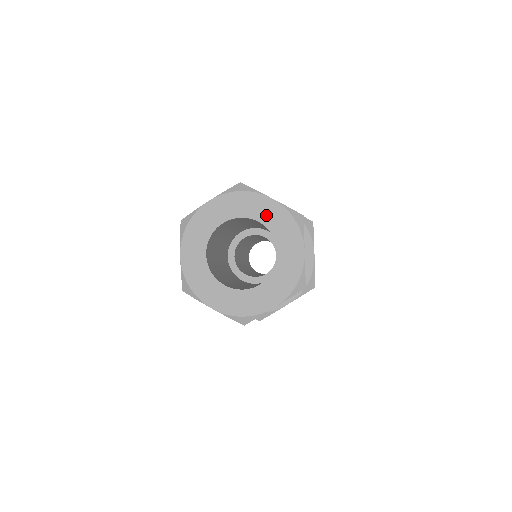
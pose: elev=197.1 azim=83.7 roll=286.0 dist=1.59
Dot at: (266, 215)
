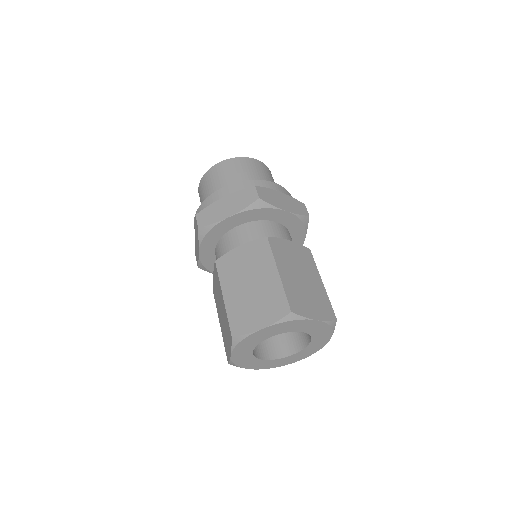
Dot at: (309, 328)
